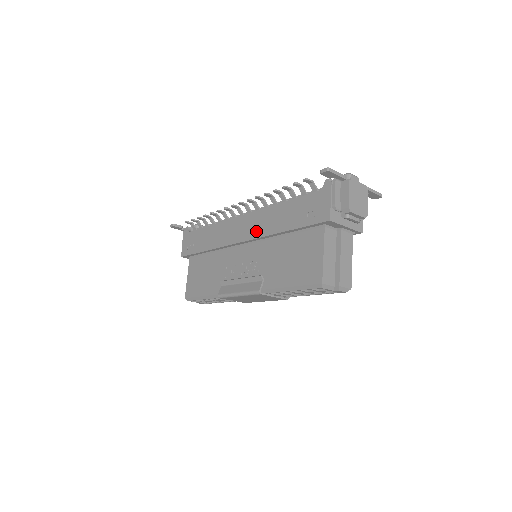
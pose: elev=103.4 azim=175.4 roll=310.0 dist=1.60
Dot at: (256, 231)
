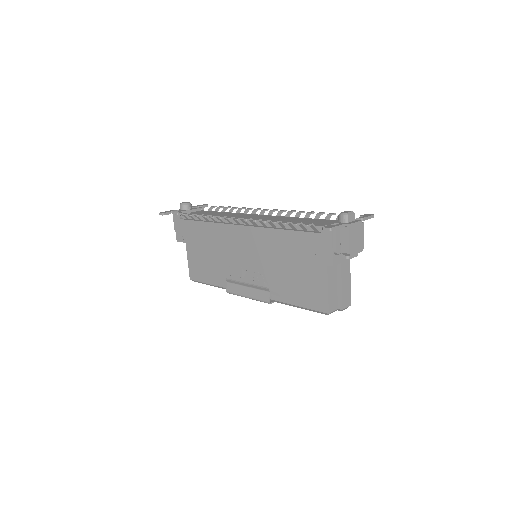
Dot at: (257, 247)
